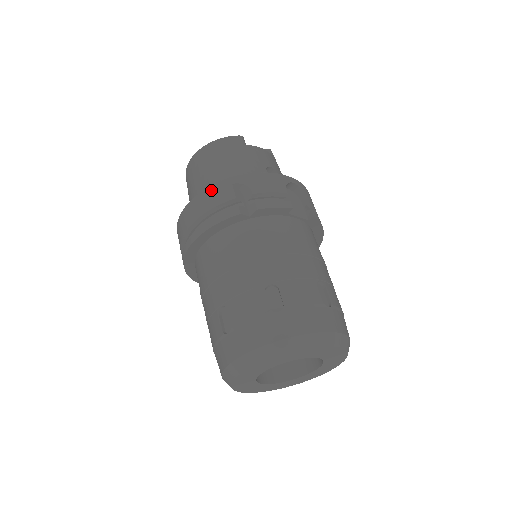
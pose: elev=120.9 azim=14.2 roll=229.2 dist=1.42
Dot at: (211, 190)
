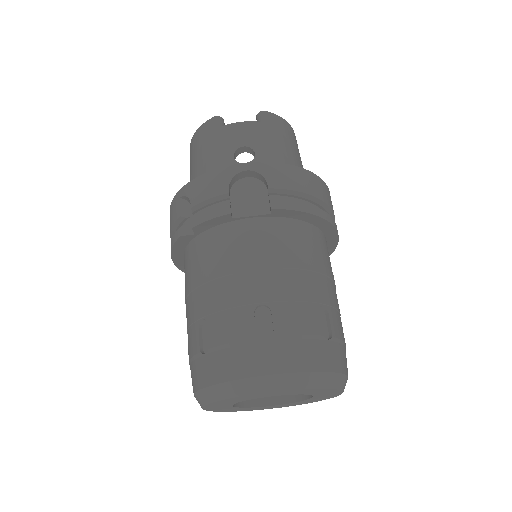
Dot at: (171, 208)
